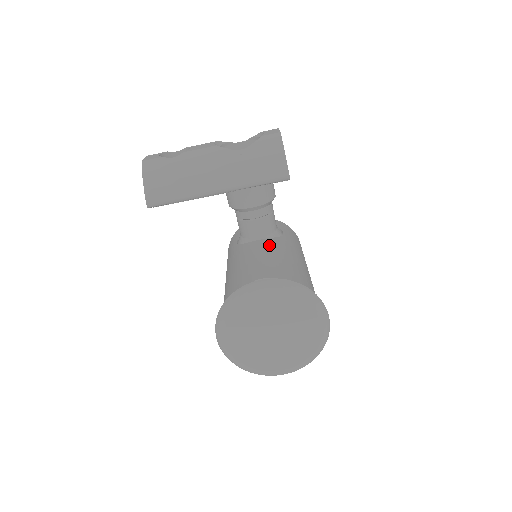
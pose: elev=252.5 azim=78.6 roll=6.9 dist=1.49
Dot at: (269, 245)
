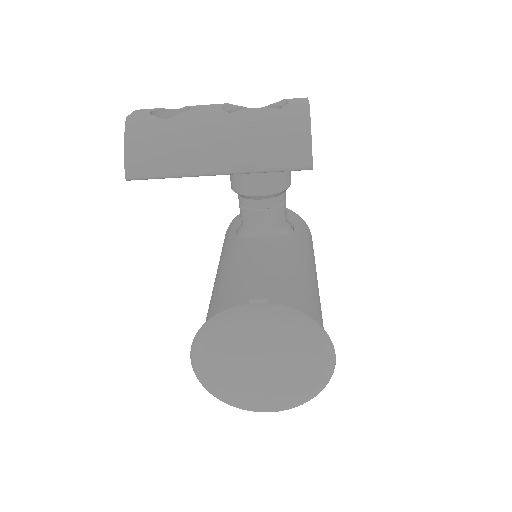
Dot at: (274, 246)
